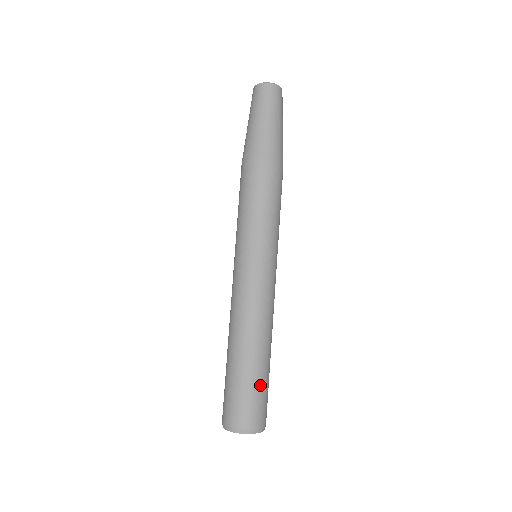
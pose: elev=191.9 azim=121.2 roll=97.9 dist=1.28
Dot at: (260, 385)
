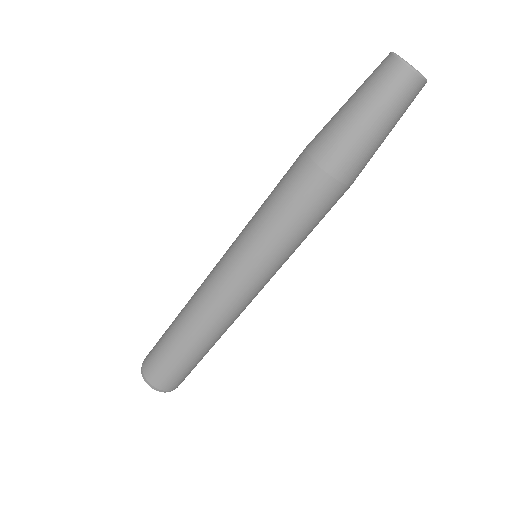
Dot at: (195, 365)
